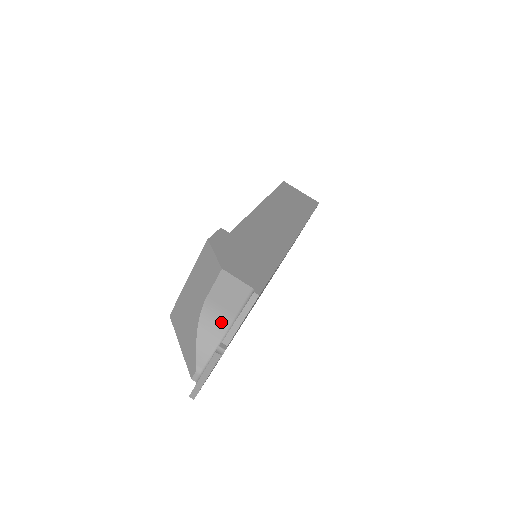
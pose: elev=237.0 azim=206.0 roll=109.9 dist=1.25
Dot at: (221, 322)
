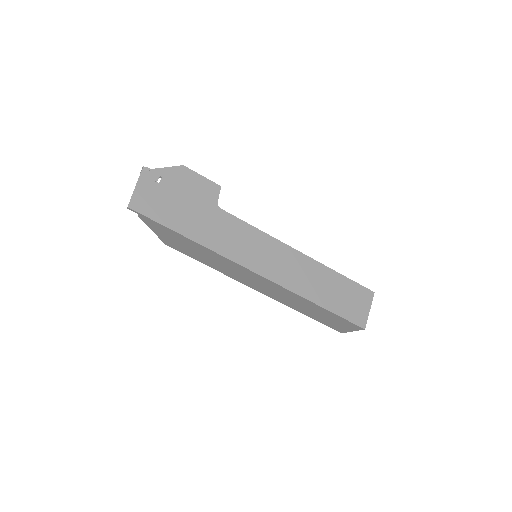
Dot at: occluded
